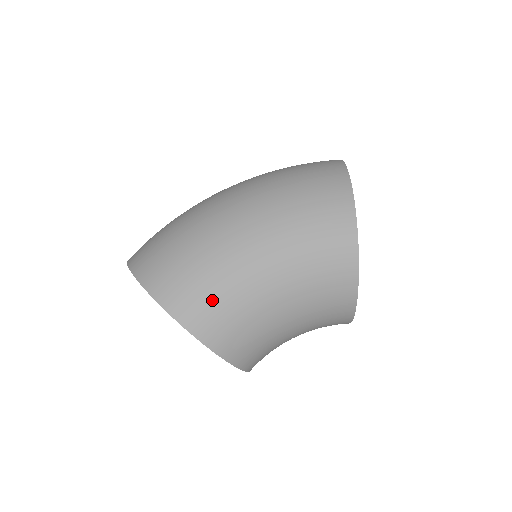
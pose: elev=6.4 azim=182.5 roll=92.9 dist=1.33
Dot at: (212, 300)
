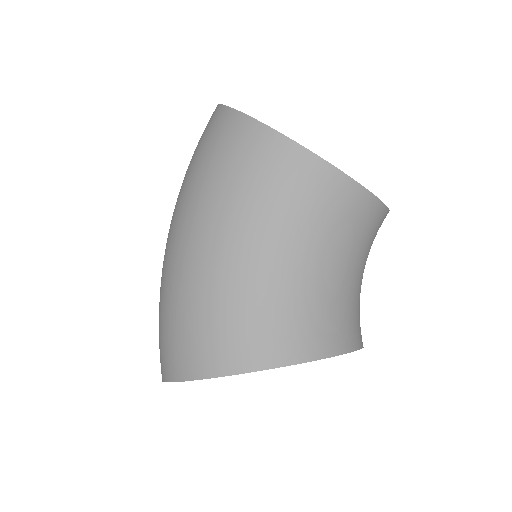
Dot at: (228, 324)
